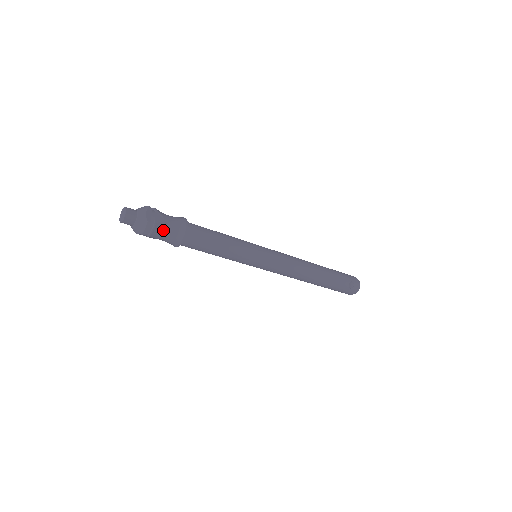
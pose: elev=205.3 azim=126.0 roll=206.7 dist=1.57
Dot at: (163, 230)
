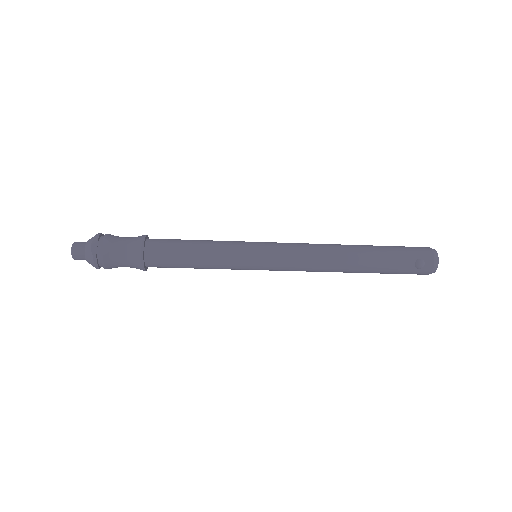
Dot at: (116, 259)
